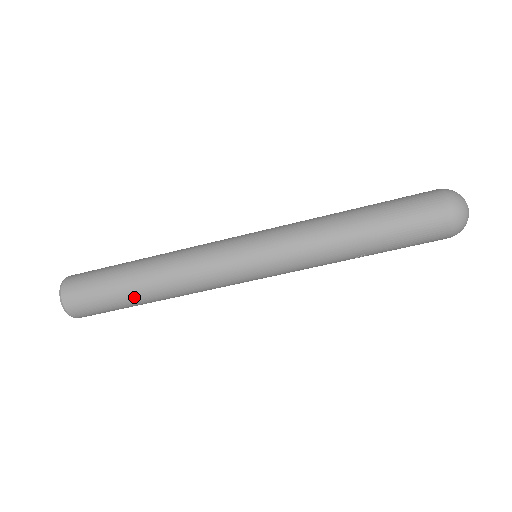
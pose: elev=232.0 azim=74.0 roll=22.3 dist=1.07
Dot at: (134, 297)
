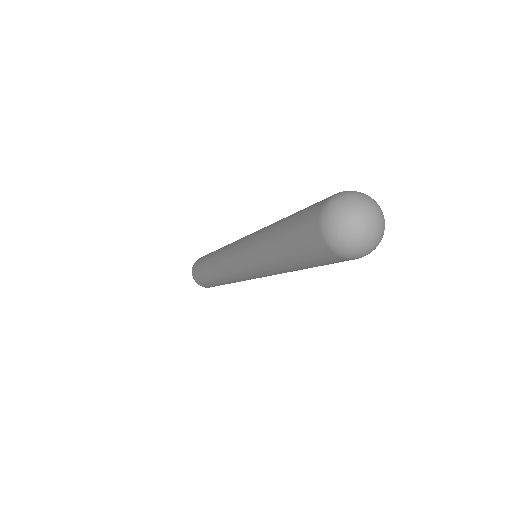
Dot at: occluded
